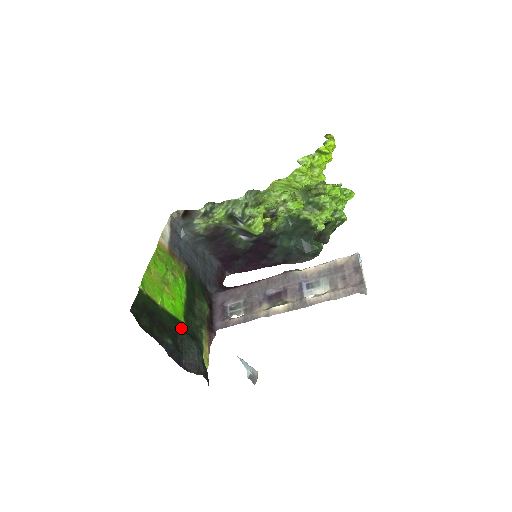
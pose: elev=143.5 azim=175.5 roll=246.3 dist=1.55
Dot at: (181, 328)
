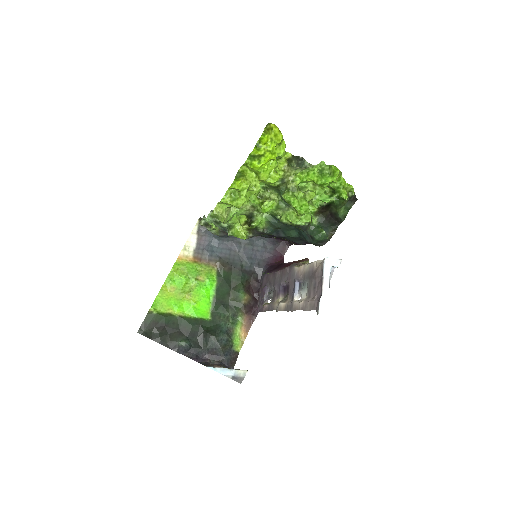
Dot at: (203, 326)
